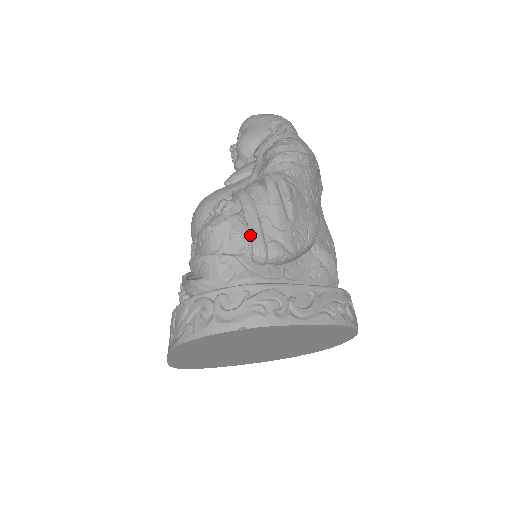
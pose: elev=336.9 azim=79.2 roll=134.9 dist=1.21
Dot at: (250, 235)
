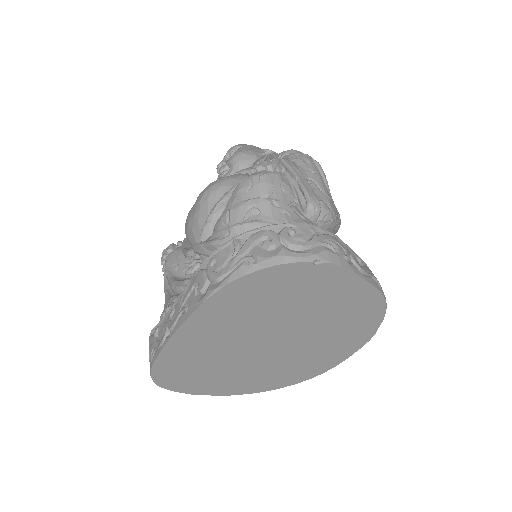
Dot at: (304, 188)
